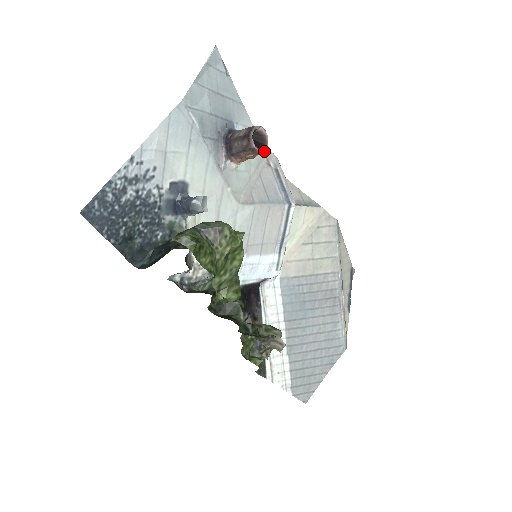
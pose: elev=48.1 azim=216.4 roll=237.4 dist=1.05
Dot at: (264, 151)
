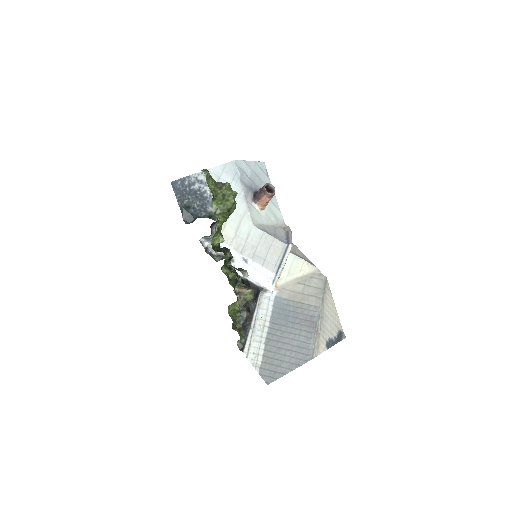
Dot at: (271, 195)
